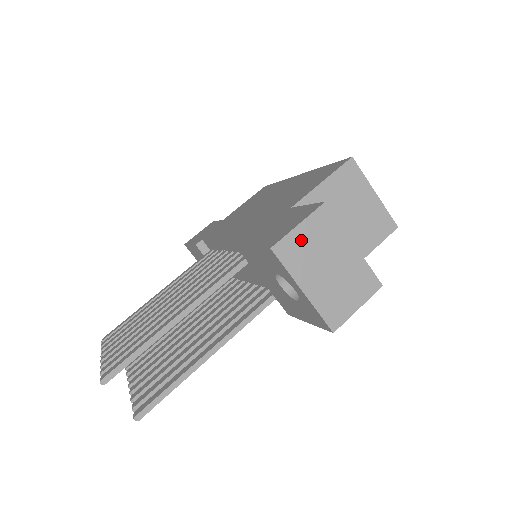
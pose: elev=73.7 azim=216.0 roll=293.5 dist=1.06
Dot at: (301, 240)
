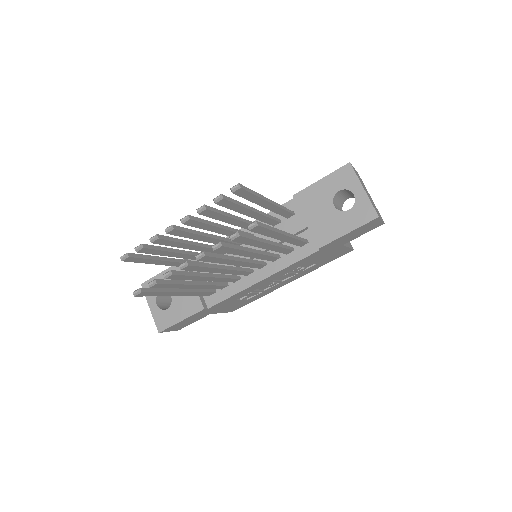
Dot at: occluded
